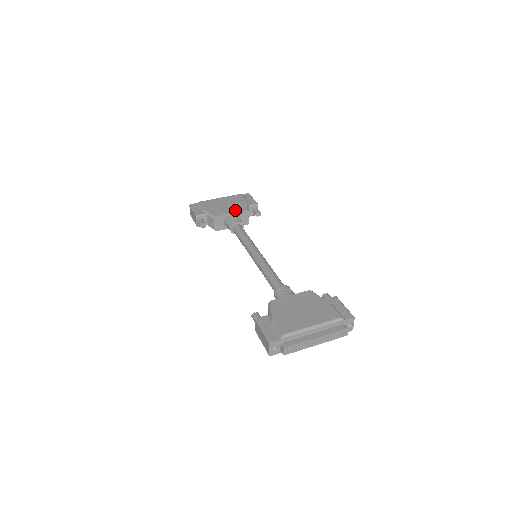
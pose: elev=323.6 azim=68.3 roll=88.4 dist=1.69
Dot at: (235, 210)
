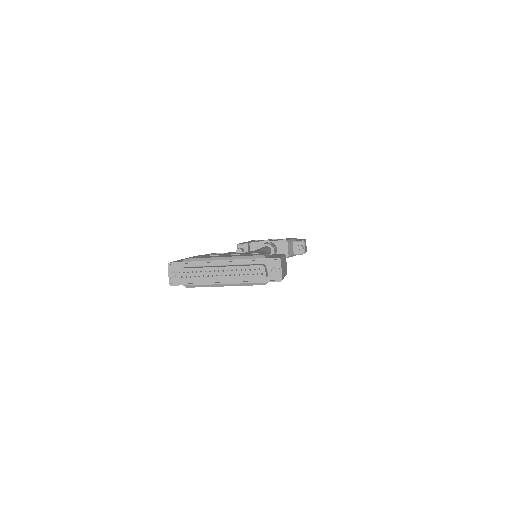
Dot at: (275, 240)
